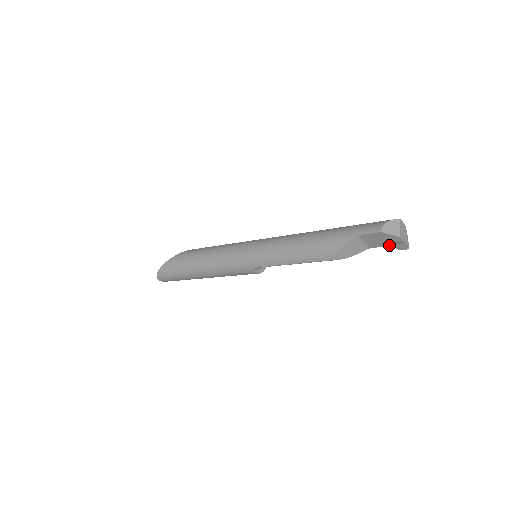
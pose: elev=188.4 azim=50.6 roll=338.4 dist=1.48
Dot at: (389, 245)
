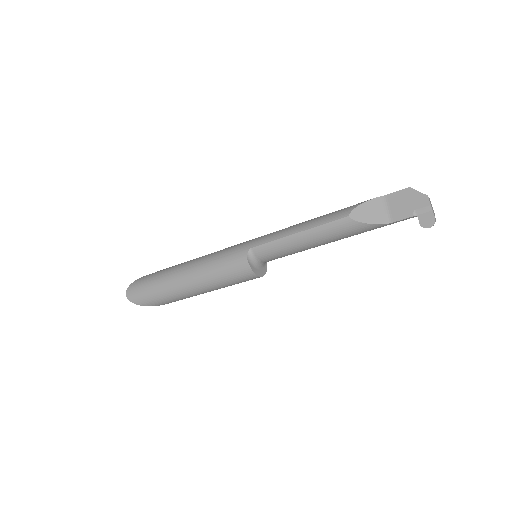
Dot at: (413, 216)
